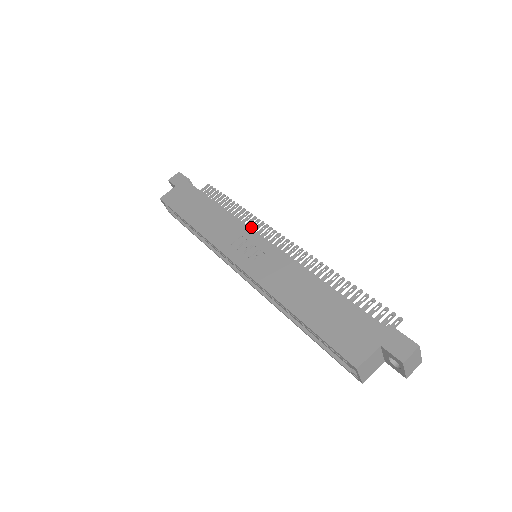
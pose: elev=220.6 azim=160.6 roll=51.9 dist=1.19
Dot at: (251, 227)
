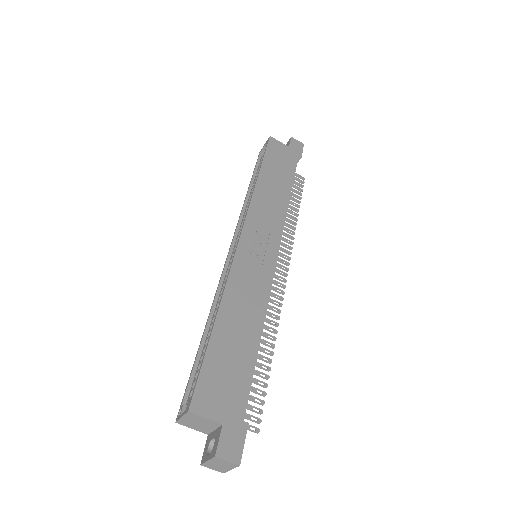
Dot at: (282, 238)
